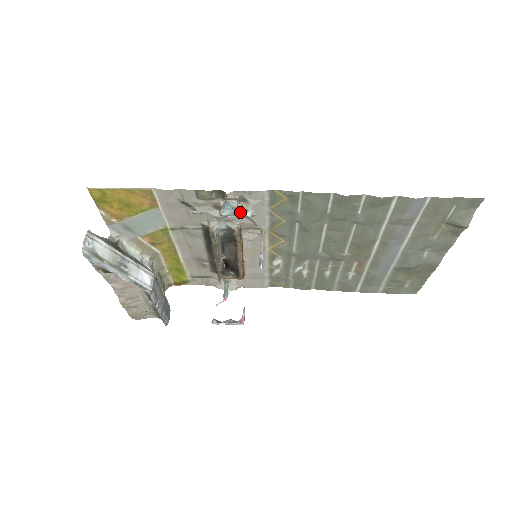
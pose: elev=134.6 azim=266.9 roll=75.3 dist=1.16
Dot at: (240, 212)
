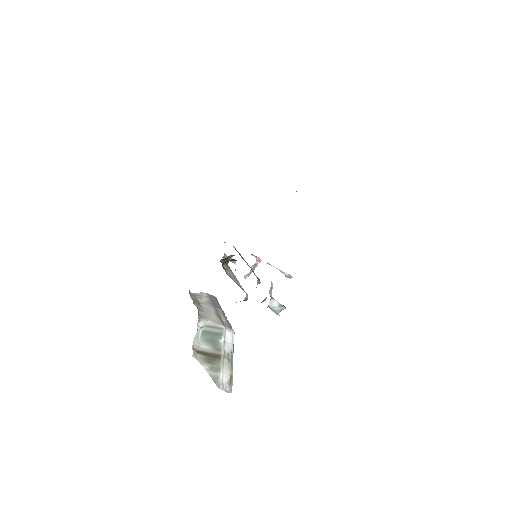
Dot at: occluded
